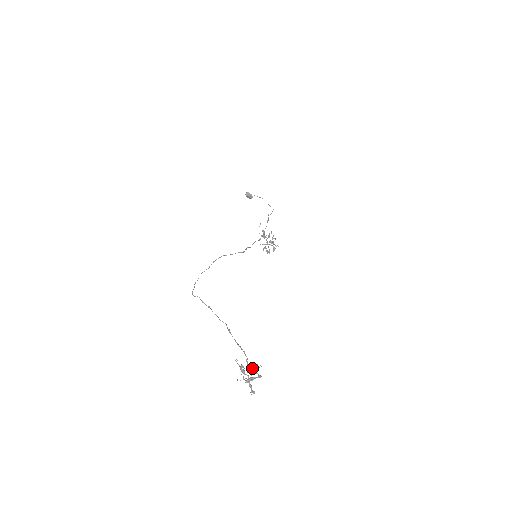
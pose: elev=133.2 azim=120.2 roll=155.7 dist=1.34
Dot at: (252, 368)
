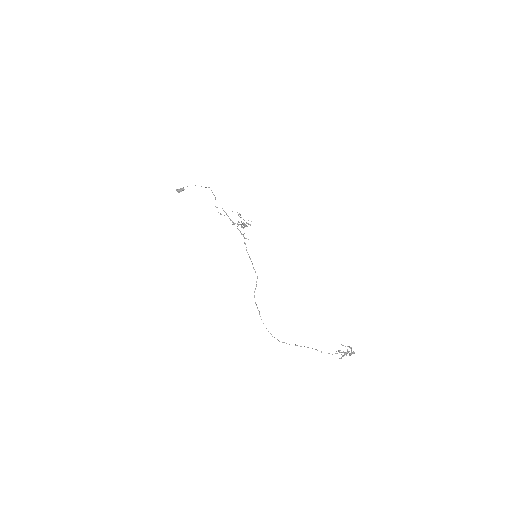
Dot at: occluded
